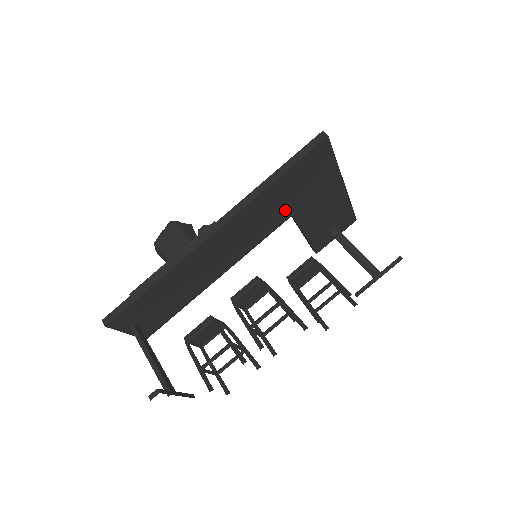
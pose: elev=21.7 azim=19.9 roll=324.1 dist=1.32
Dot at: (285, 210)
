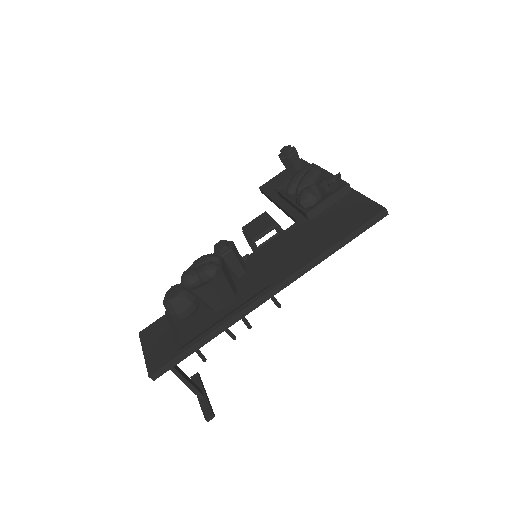
Dot at: occluded
